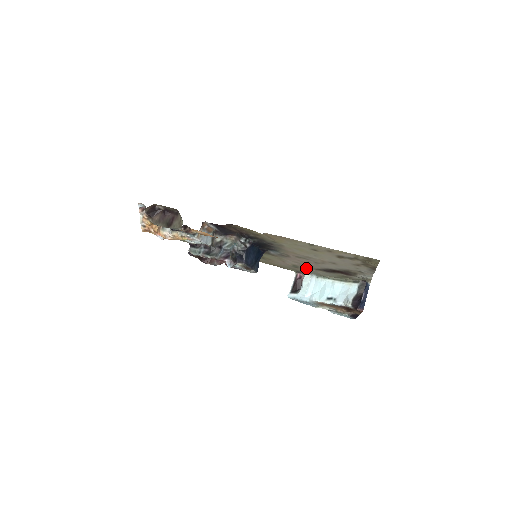
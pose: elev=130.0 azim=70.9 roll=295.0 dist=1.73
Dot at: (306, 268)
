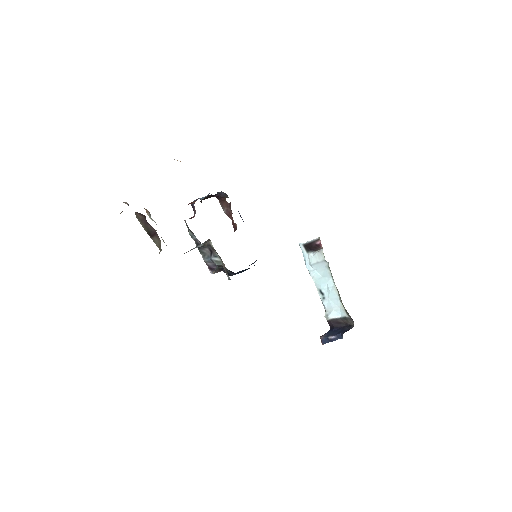
Dot at: occluded
